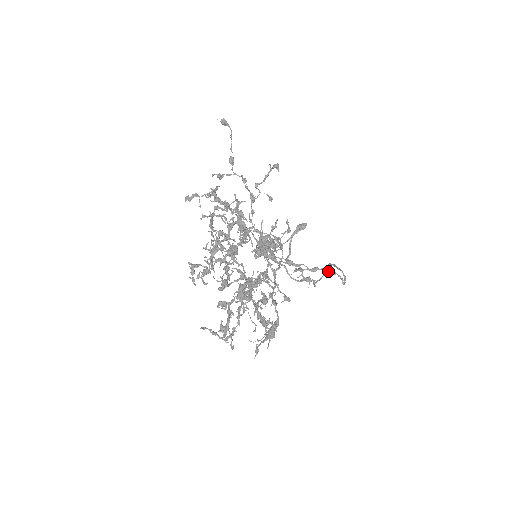
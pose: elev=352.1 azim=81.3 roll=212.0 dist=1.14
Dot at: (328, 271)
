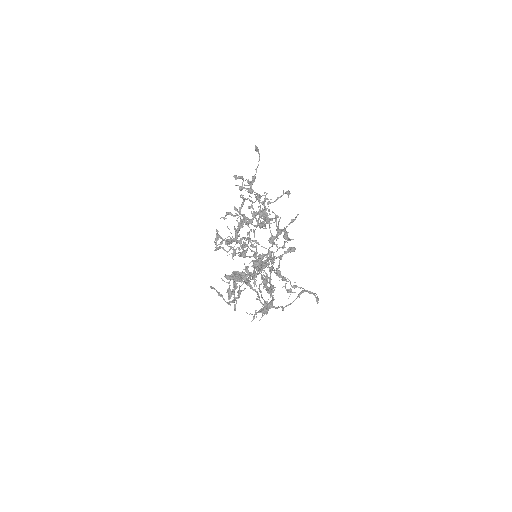
Dot at: (306, 290)
